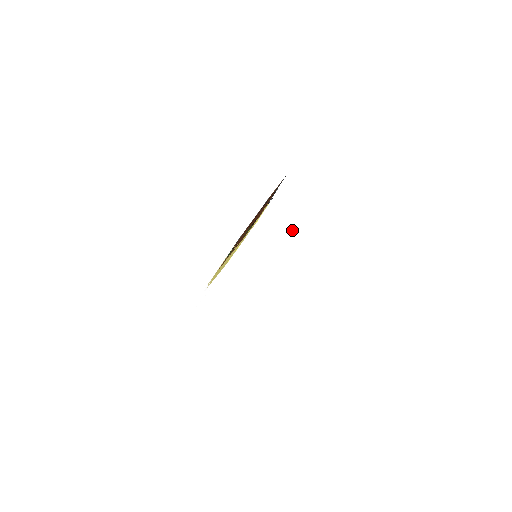
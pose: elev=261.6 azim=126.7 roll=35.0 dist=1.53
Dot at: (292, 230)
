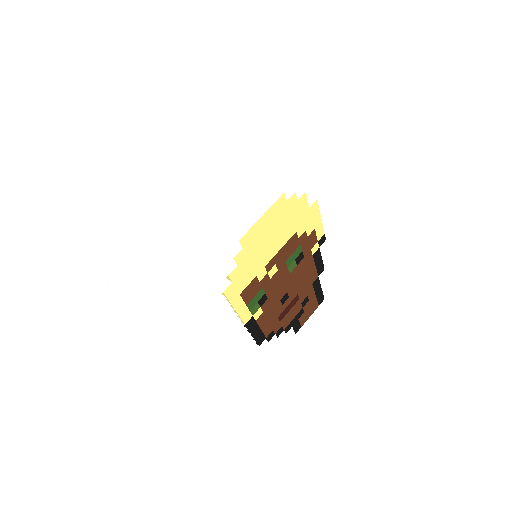
Dot at: occluded
